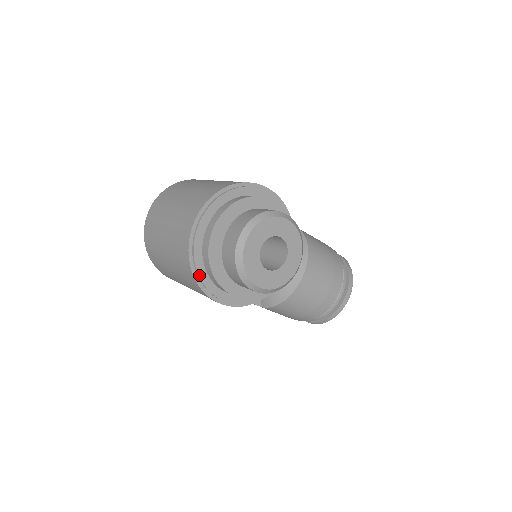
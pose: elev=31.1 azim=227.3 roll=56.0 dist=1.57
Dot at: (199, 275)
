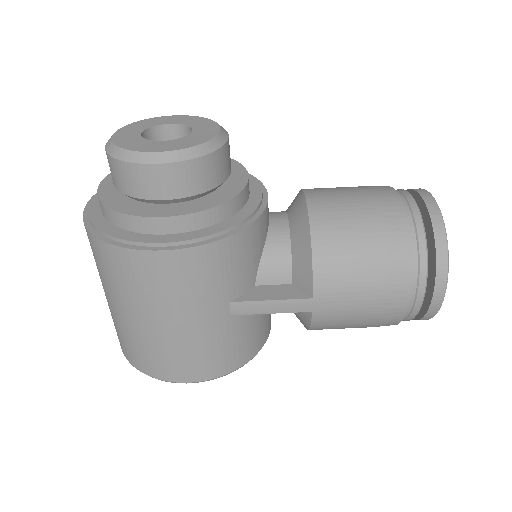
Dot at: (106, 233)
